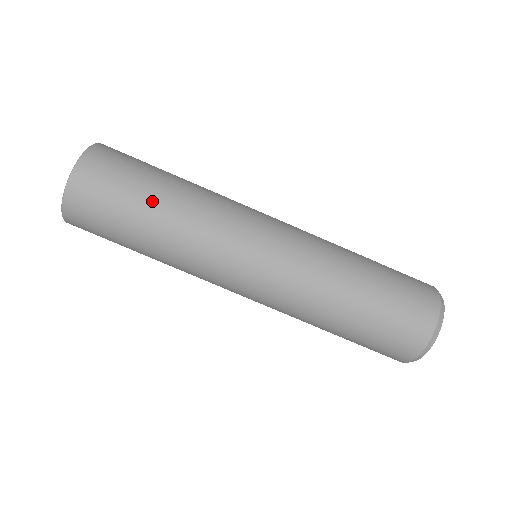
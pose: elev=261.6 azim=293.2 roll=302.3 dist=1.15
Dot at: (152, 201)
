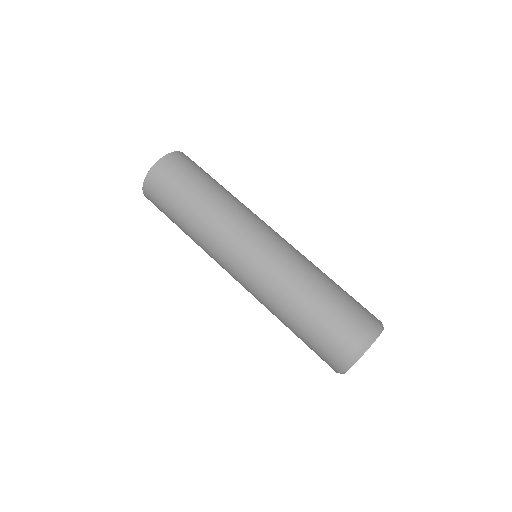
Dot at: (217, 183)
